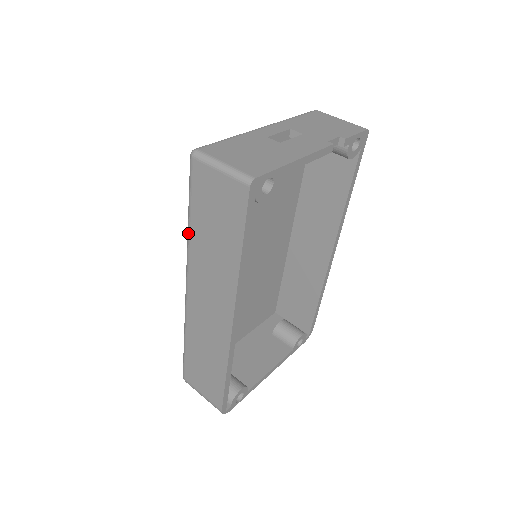
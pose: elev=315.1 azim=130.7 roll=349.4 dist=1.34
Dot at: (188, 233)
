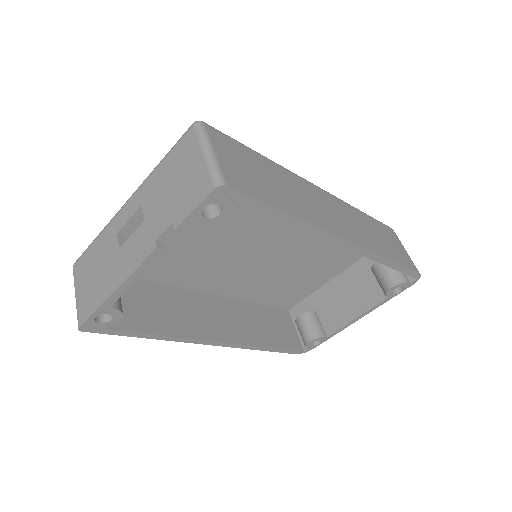
Dot at: occluded
